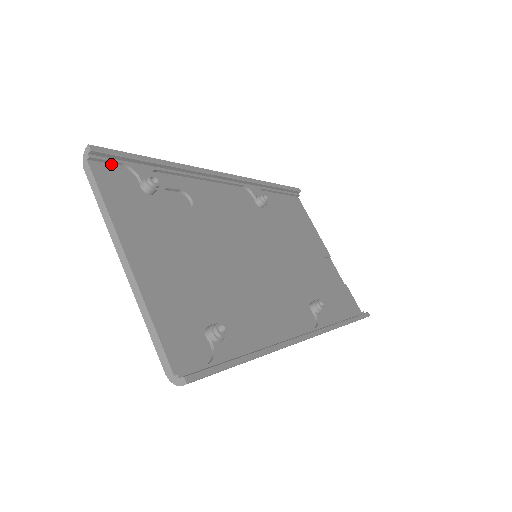
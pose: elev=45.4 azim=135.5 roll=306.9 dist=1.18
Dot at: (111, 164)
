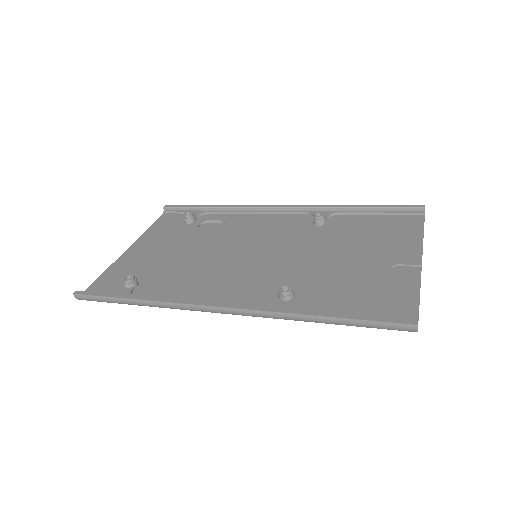
Dot at: (178, 214)
